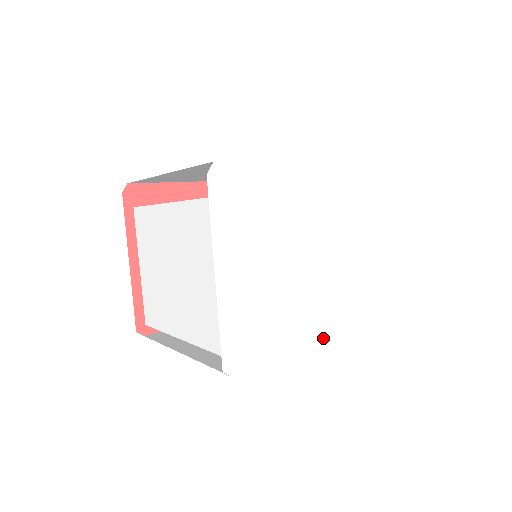
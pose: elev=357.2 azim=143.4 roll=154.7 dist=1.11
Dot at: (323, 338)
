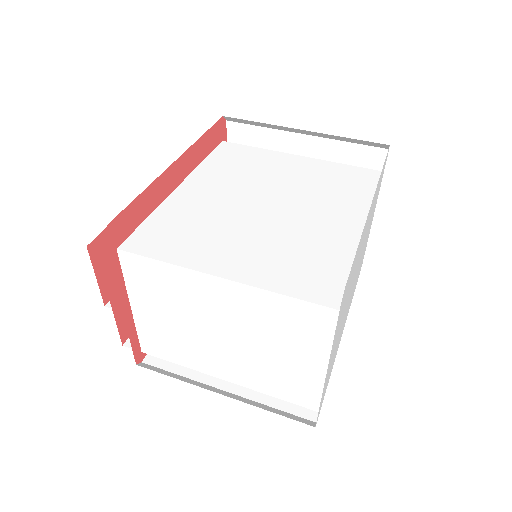
Dot at: (342, 333)
